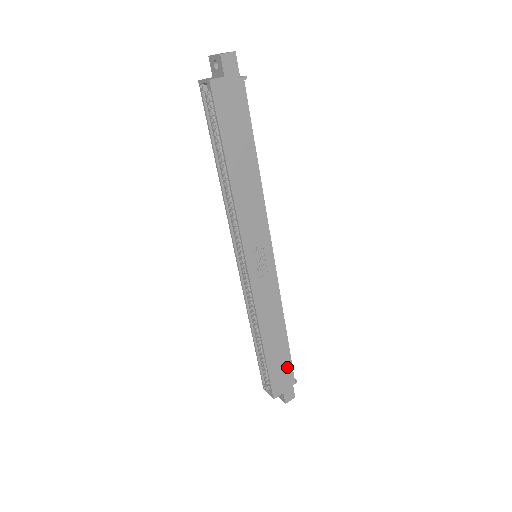
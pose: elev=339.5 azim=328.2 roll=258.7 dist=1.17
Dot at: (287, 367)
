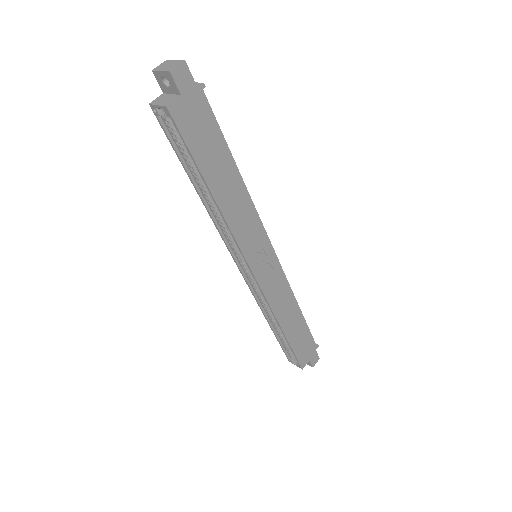
Dot at: (308, 339)
